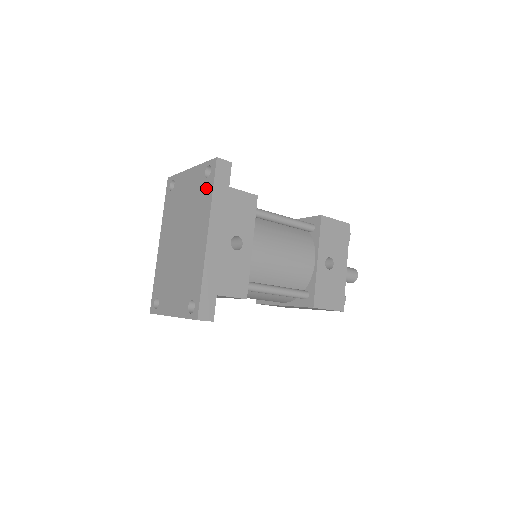
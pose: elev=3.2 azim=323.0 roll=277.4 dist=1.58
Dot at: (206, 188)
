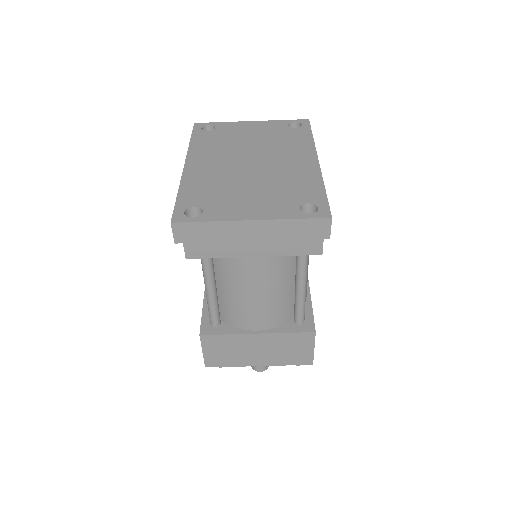
Dot at: (297, 133)
